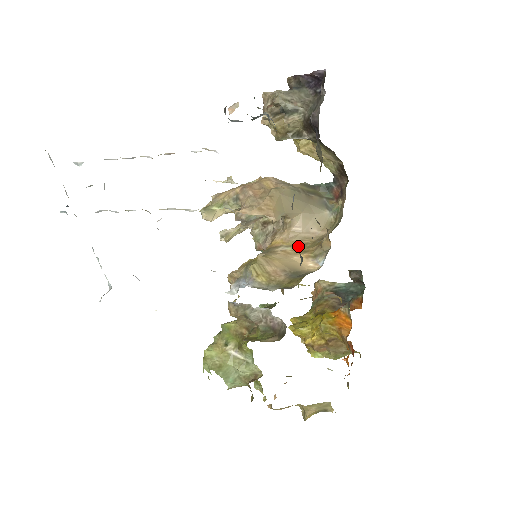
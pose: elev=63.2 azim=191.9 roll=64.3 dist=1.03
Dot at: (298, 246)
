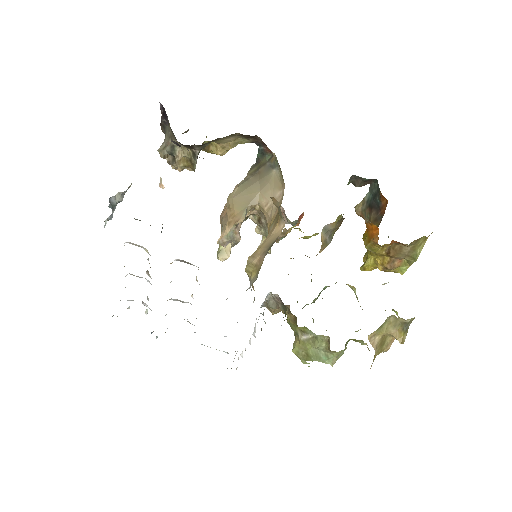
Dot at: (275, 218)
